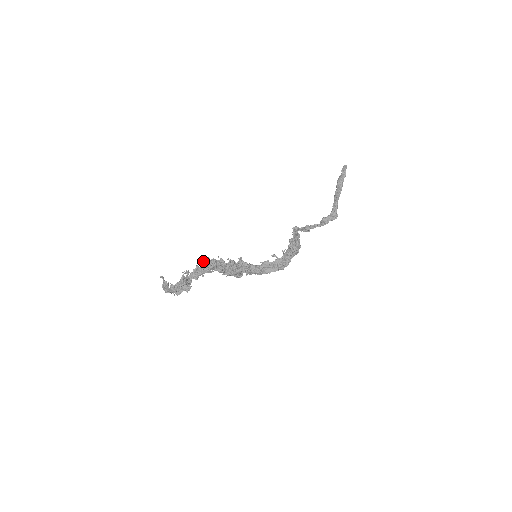
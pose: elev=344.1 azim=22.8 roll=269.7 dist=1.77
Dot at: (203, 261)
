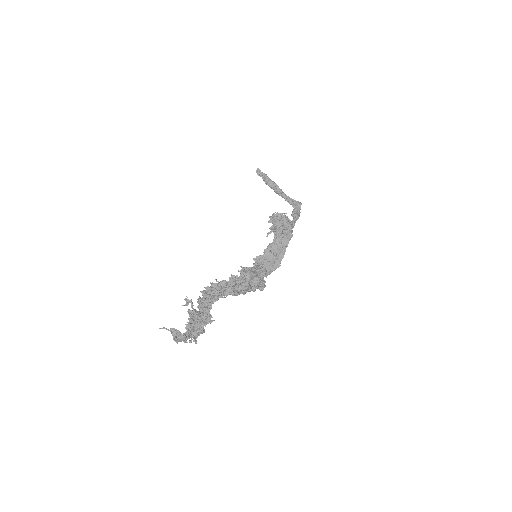
Dot at: (201, 292)
